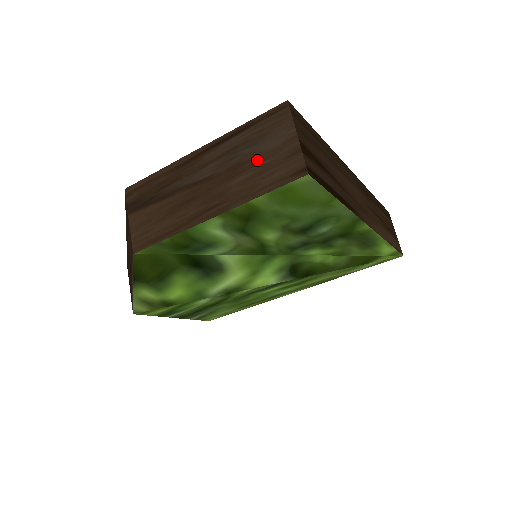
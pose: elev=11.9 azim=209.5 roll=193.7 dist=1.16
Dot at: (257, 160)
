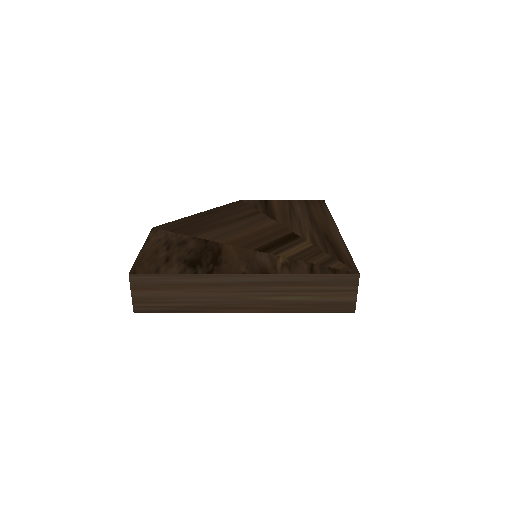
Dot at: occluded
